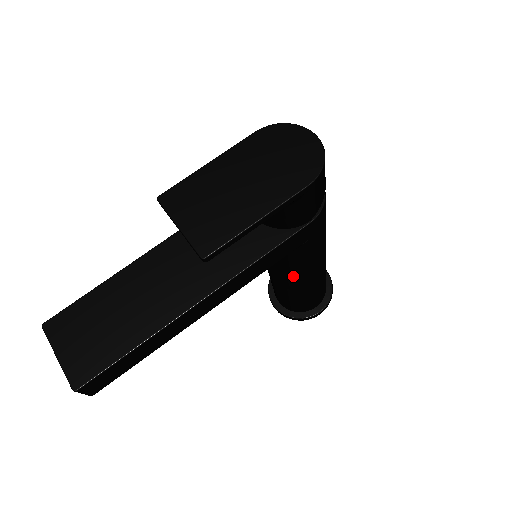
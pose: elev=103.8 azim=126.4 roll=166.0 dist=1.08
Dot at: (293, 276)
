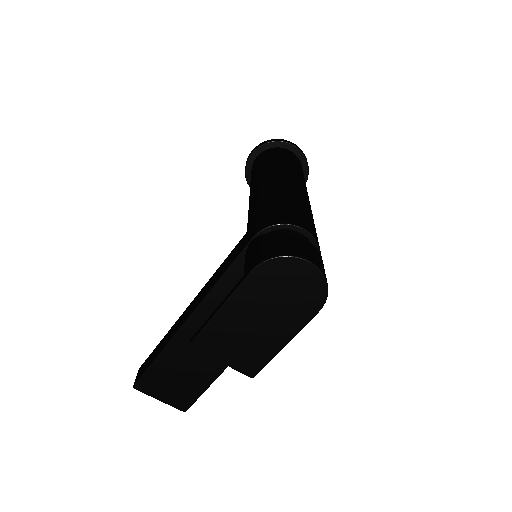
Dot at: occluded
